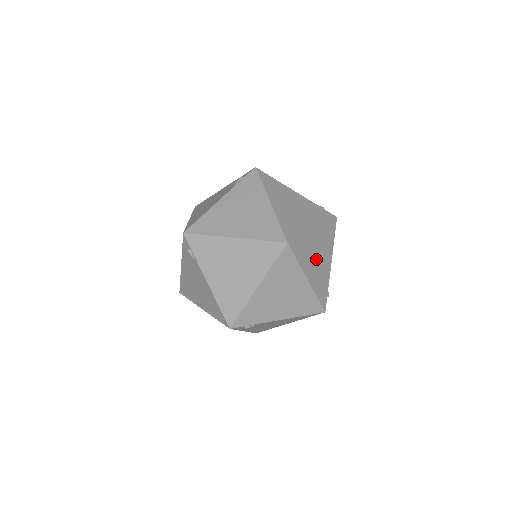
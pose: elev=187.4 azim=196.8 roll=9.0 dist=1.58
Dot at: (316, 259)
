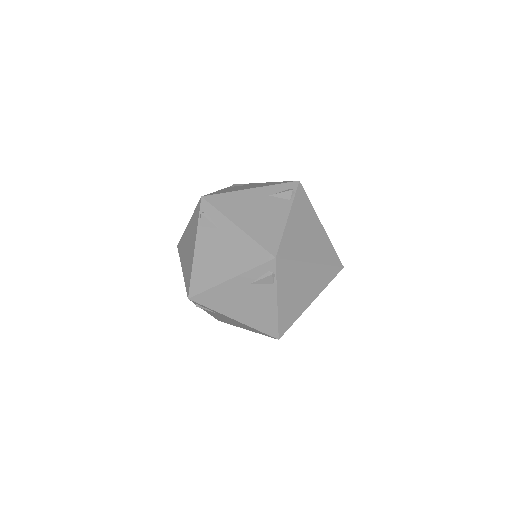
Dot at: occluded
